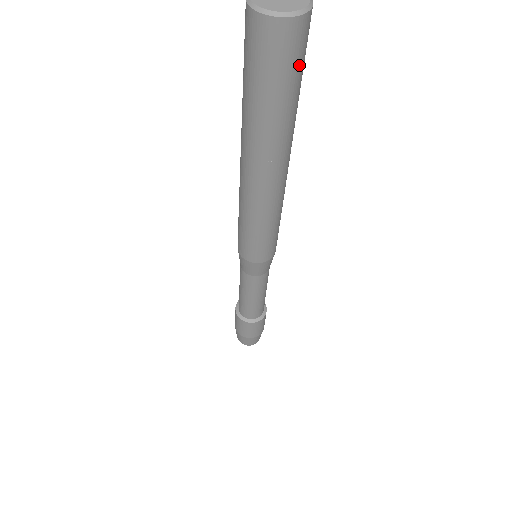
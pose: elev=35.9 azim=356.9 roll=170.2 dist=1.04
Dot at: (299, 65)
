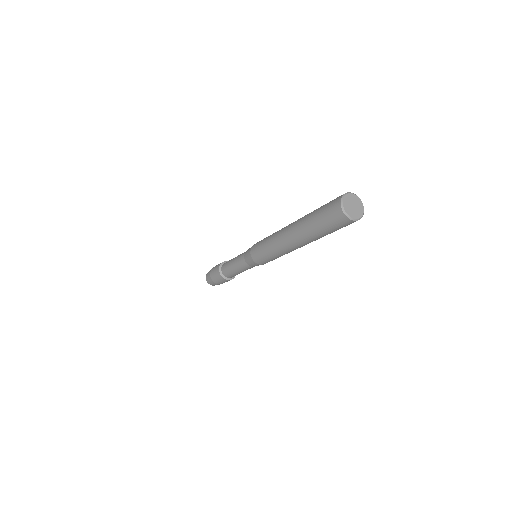
Dot at: (337, 228)
